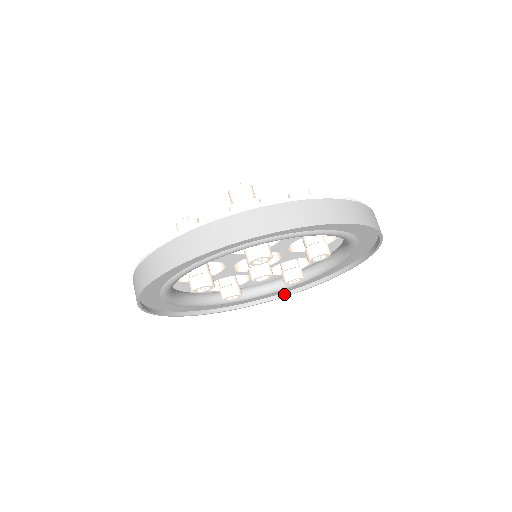
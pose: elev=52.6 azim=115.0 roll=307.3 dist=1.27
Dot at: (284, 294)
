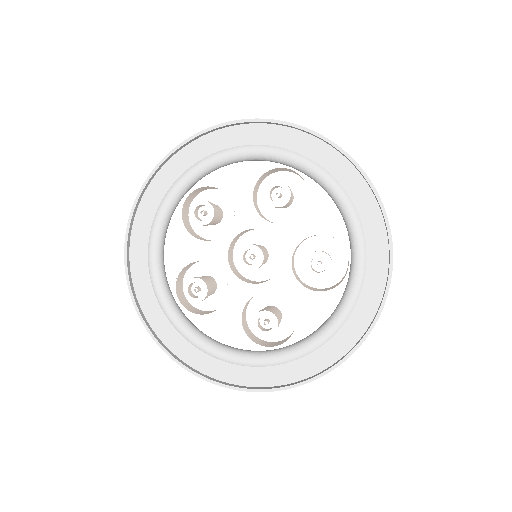
Dot at: (370, 325)
